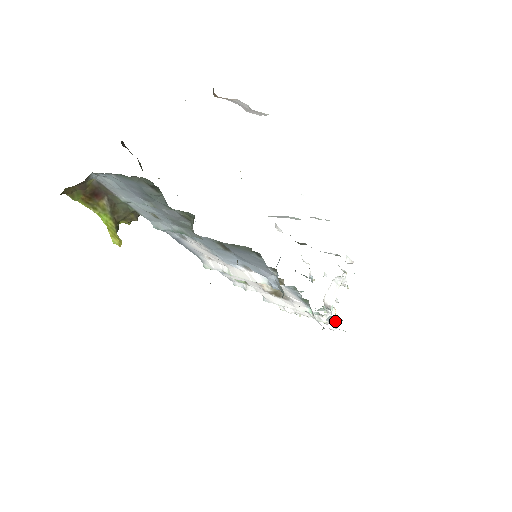
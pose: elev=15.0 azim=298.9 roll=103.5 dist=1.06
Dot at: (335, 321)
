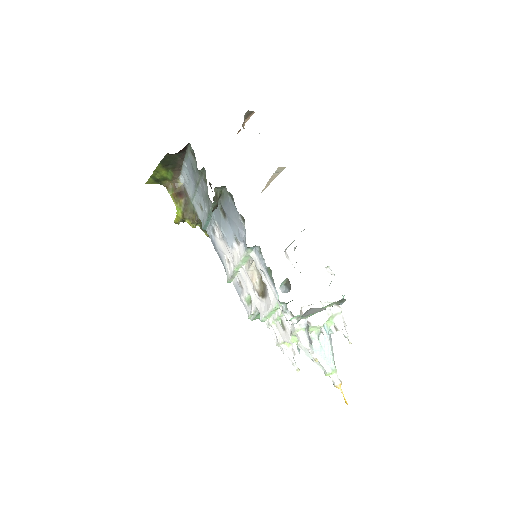
Dot at: (288, 291)
